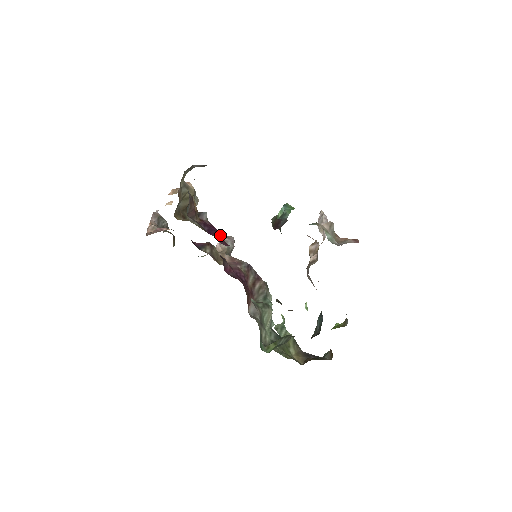
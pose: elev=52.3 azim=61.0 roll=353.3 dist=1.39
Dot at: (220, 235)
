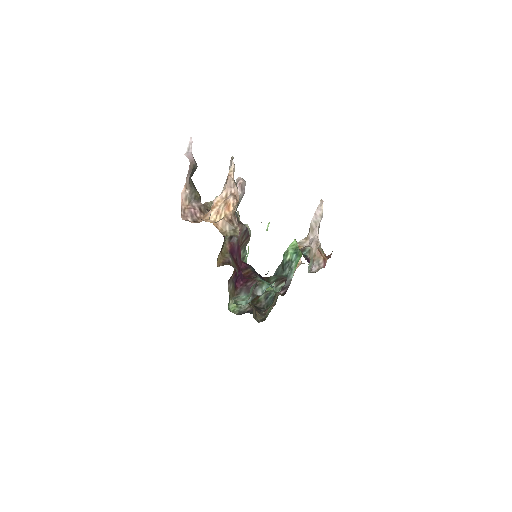
Dot at: (240, 255)
